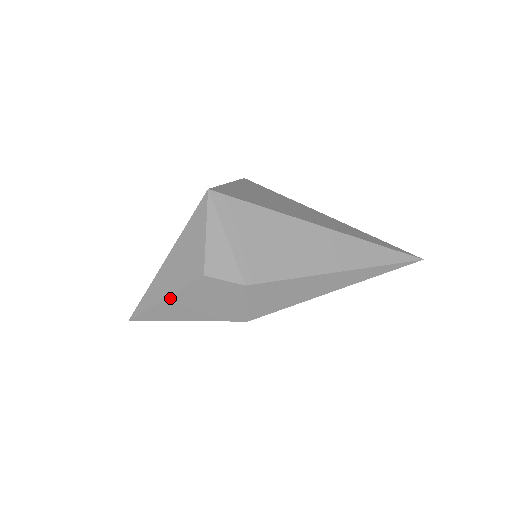
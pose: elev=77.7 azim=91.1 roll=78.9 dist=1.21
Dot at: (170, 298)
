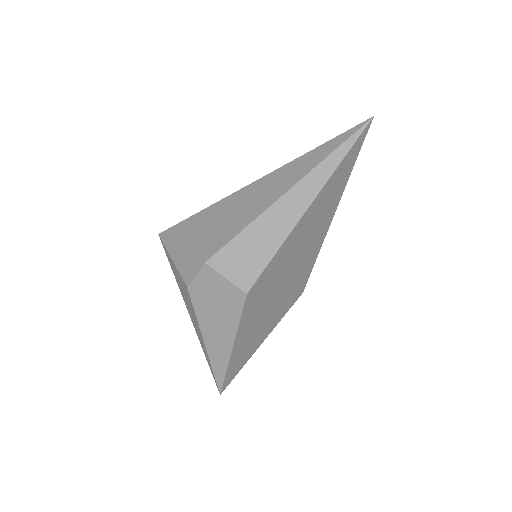
Dot at: (204, 336)
